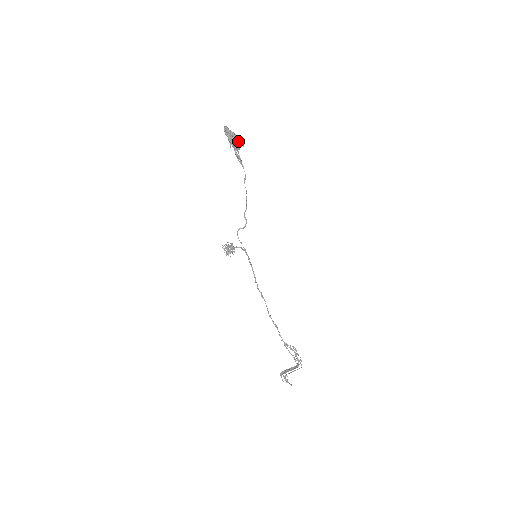
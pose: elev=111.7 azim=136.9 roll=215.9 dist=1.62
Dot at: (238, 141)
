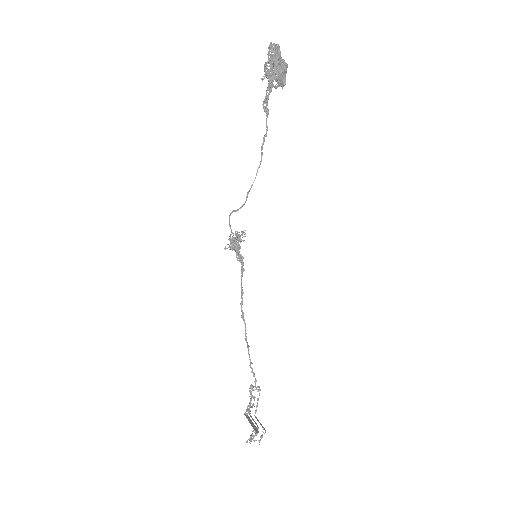
Dot at: (285, 76)
